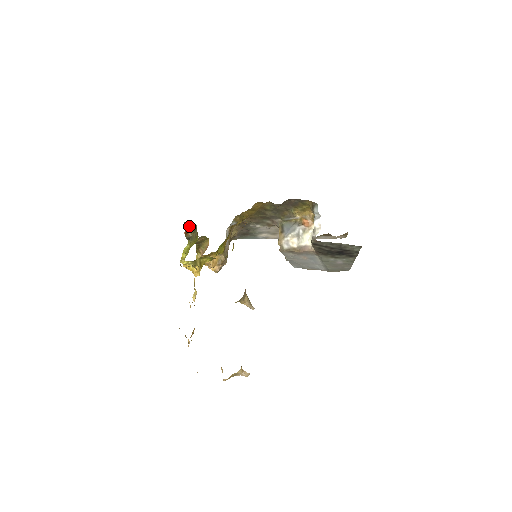
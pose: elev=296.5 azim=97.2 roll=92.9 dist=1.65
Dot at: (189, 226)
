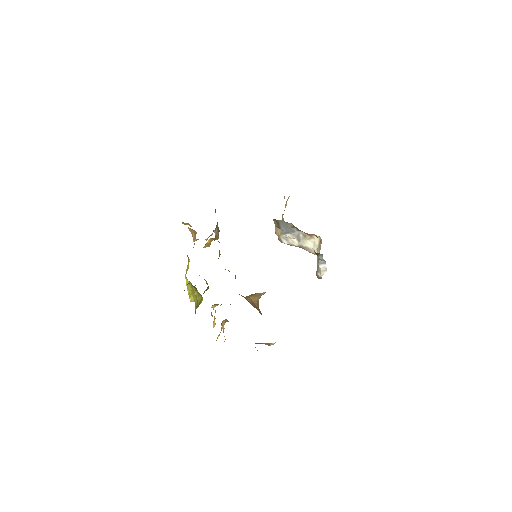
Dot at: occluded
